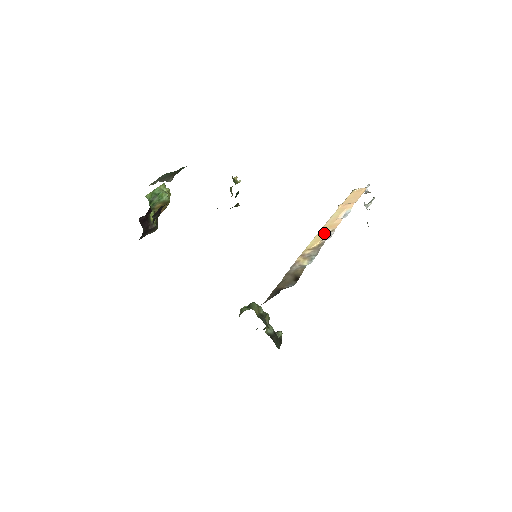
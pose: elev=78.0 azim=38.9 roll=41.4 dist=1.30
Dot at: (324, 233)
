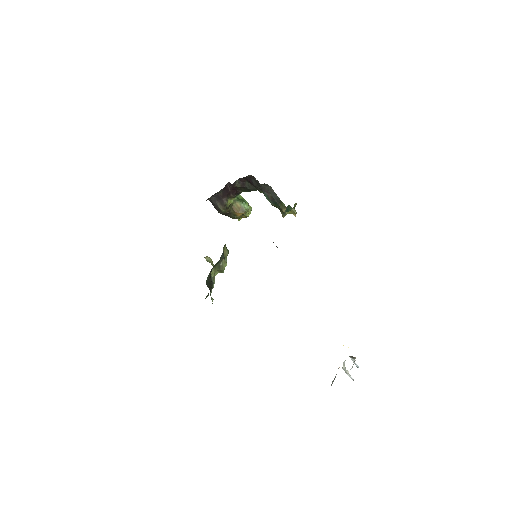
Dot at: occluded
